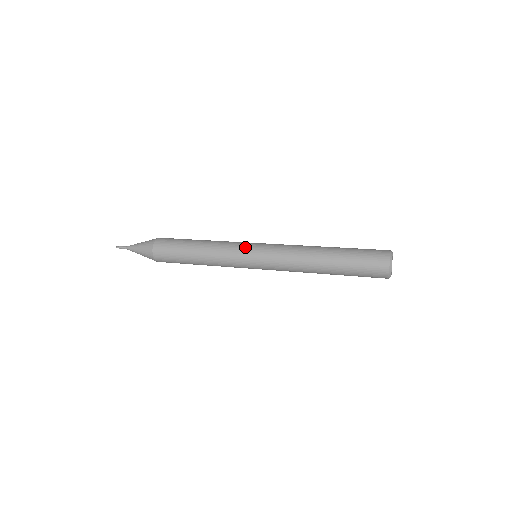
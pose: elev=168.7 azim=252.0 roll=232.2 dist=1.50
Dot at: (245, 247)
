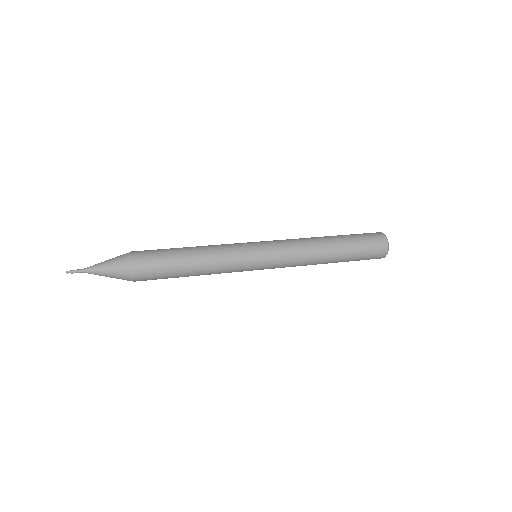
Dot at: (247, 243)
